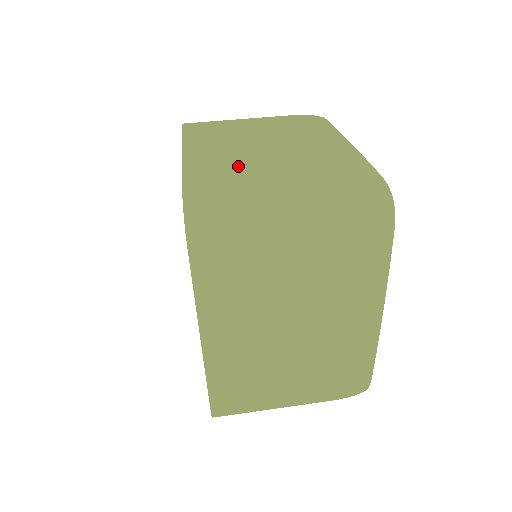
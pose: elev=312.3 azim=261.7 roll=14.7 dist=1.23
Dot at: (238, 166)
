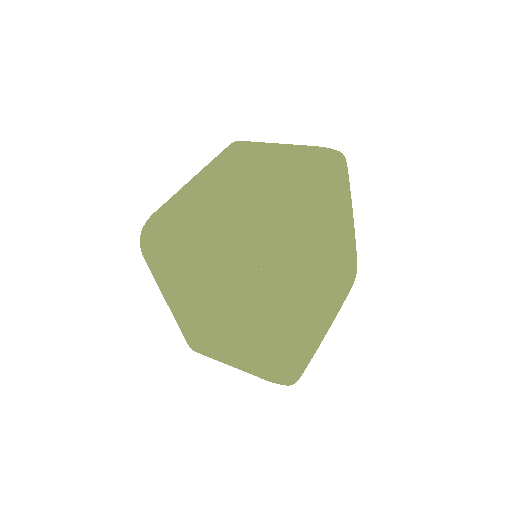
Dot at: (198, 202)
